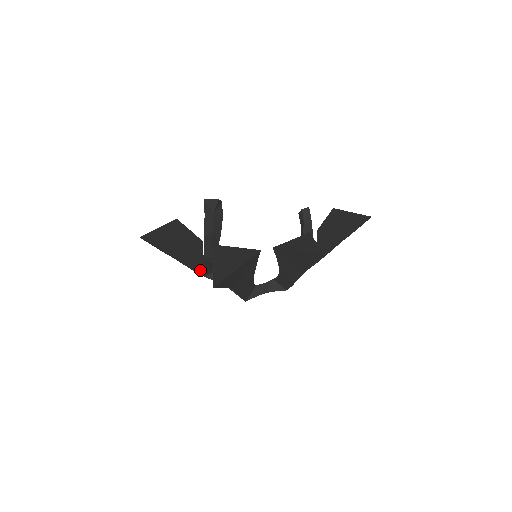
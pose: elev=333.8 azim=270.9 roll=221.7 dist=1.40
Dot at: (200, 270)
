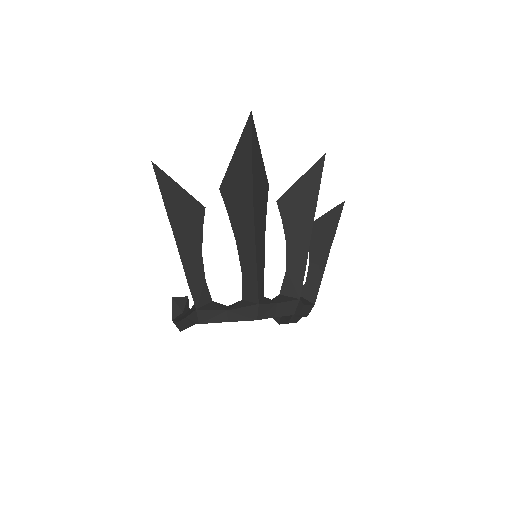
Dot at: (194, 285)
